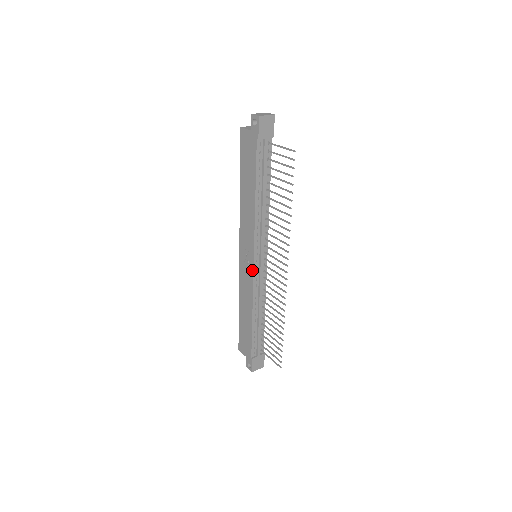
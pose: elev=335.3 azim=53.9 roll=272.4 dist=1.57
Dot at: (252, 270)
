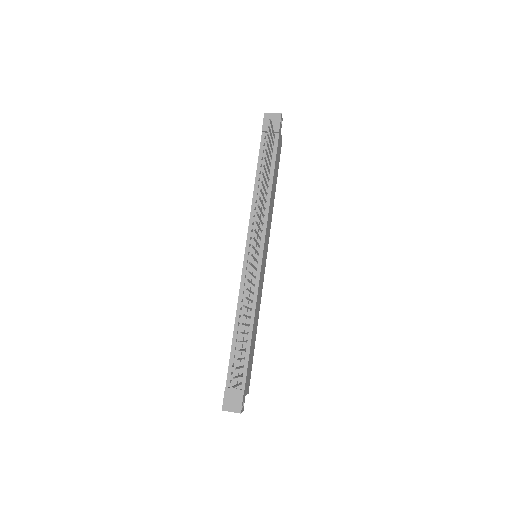
Dot at: (243, 264)
